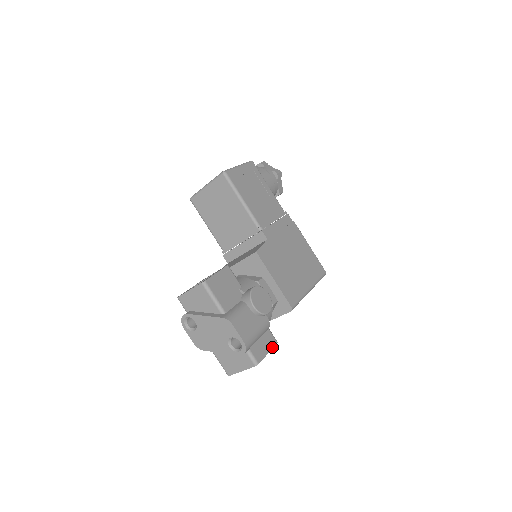
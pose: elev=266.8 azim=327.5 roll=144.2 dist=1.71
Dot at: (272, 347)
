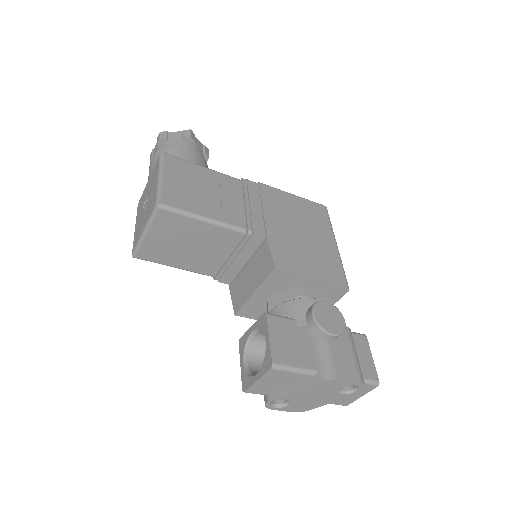
Dot at: (368, 347)
